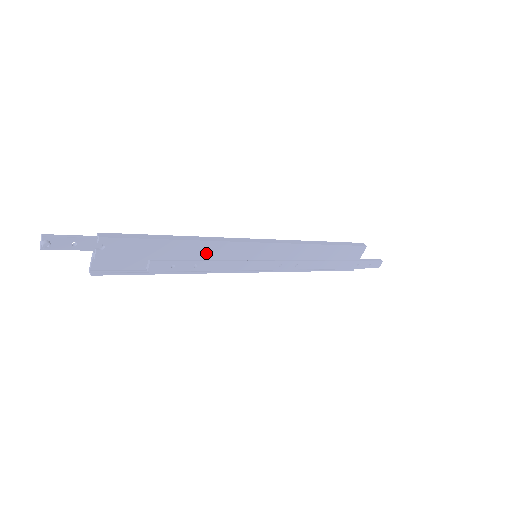
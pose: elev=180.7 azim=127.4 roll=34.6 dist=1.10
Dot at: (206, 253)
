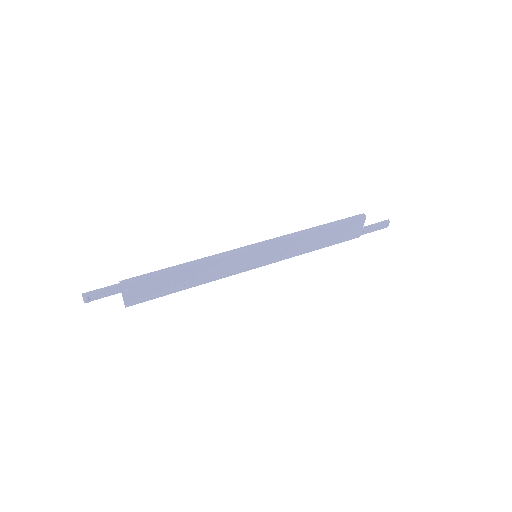
Dot at: (209, 269)
